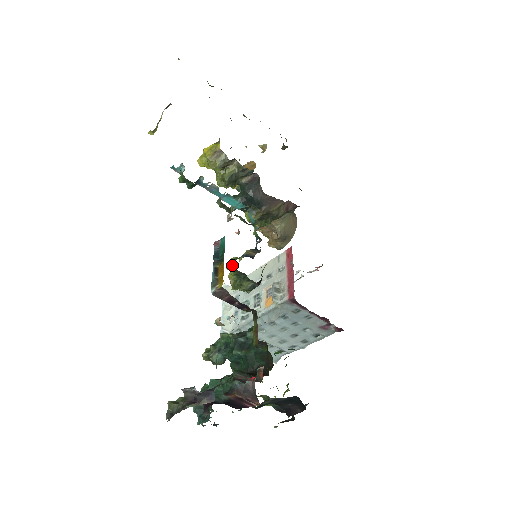
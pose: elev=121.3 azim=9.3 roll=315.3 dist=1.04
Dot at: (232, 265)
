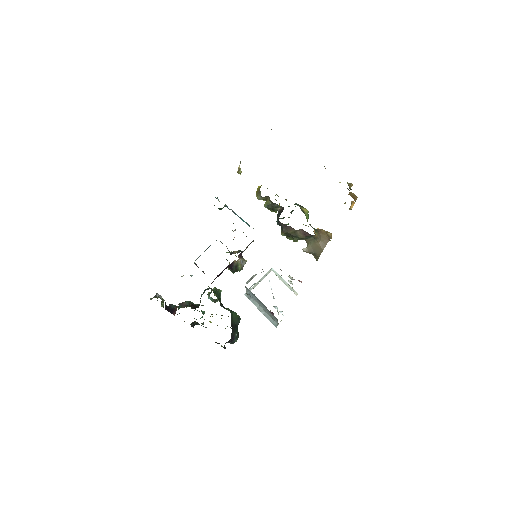
Dot at: occluded
